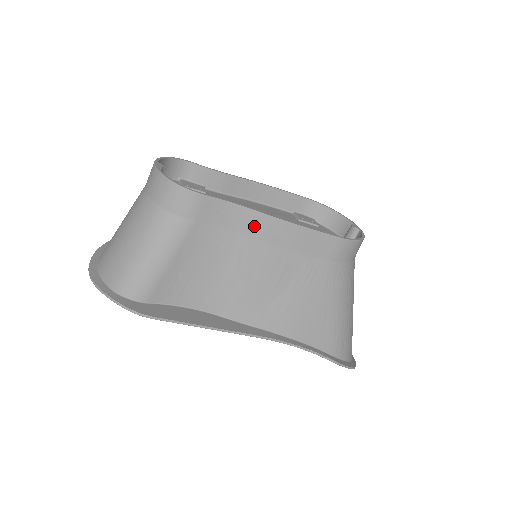
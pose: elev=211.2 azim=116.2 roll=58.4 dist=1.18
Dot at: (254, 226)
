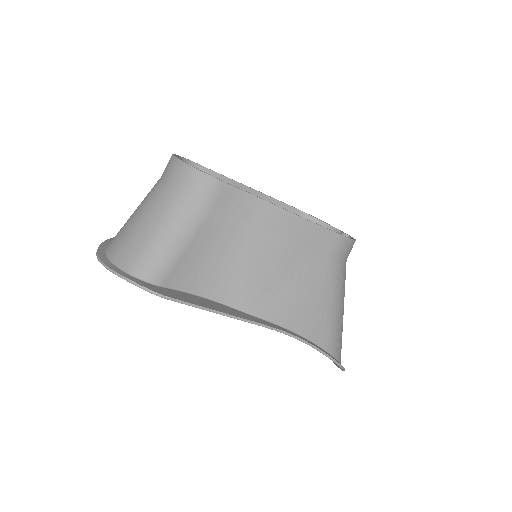
Dot at: (266, 217)
